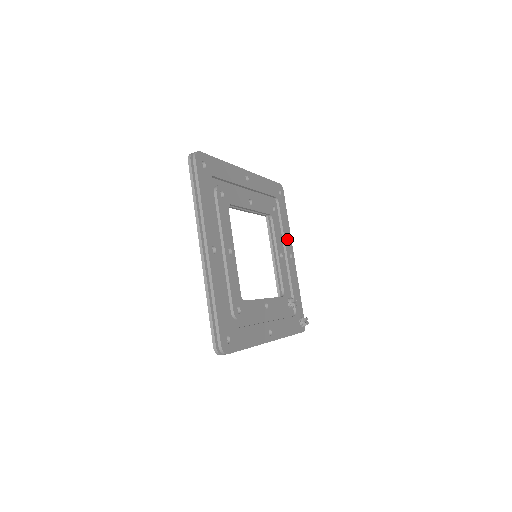
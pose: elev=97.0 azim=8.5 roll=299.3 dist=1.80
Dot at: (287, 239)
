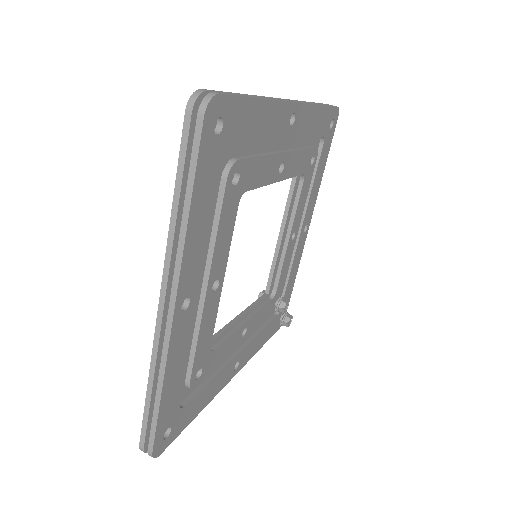
Dot at: (311, 203)
